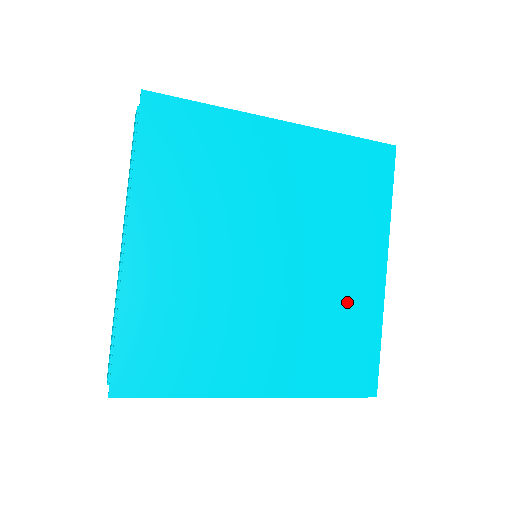
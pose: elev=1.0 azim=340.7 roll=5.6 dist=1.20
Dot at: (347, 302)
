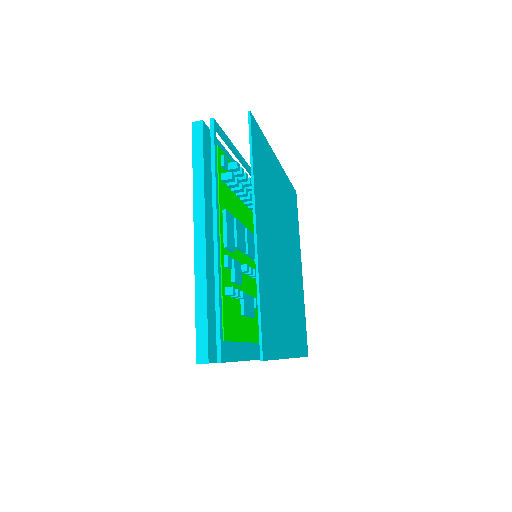
Dot at: (298, 291)
